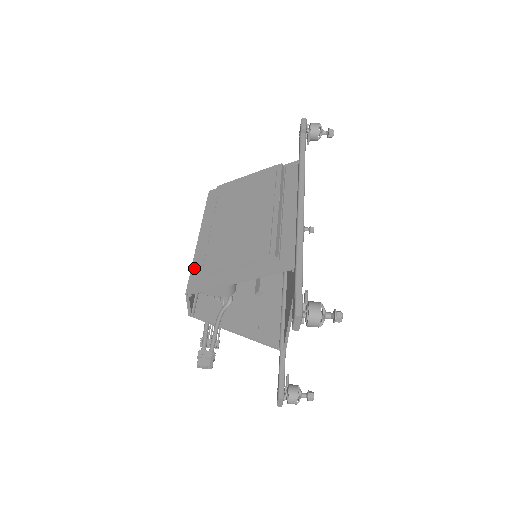
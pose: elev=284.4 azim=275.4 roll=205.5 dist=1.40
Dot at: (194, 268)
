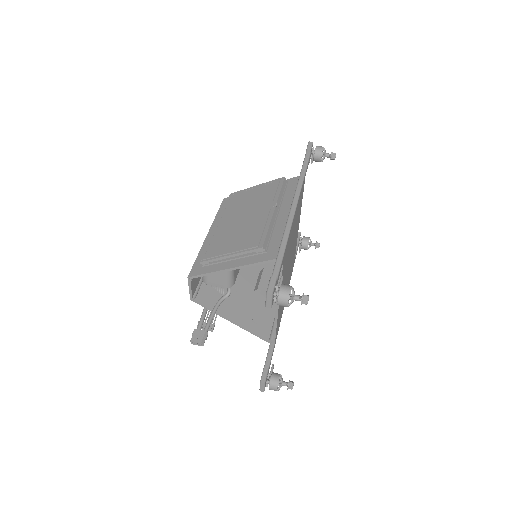
Dot at: (198, 258)
